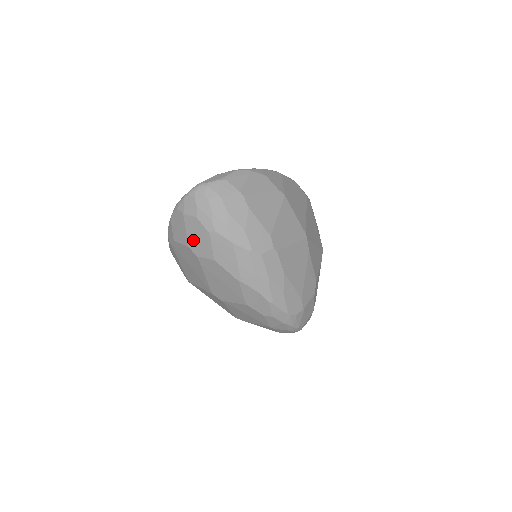
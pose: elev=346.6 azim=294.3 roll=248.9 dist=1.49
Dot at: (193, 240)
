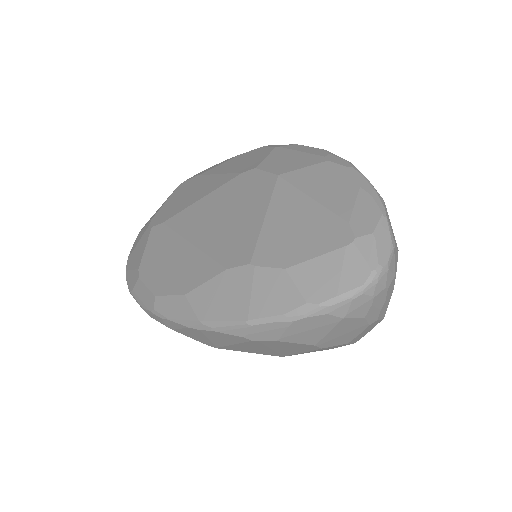
Dot at: (332, 338)
